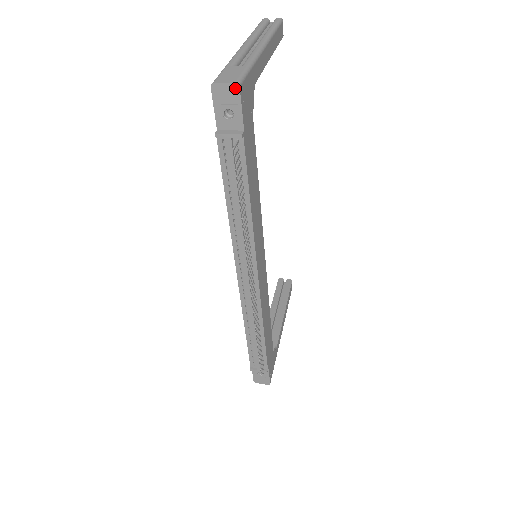
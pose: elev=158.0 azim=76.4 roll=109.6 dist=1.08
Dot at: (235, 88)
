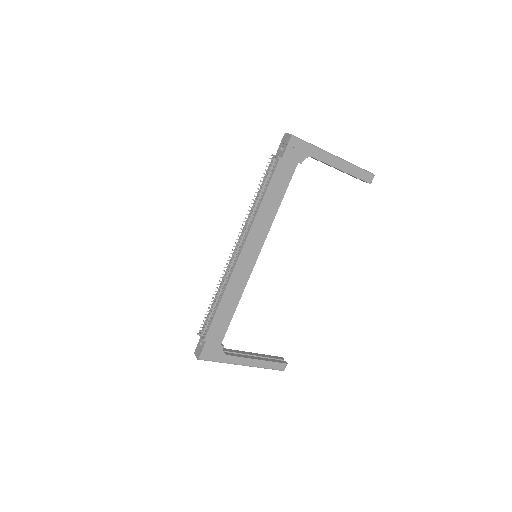
Dot at: (290, 137)
